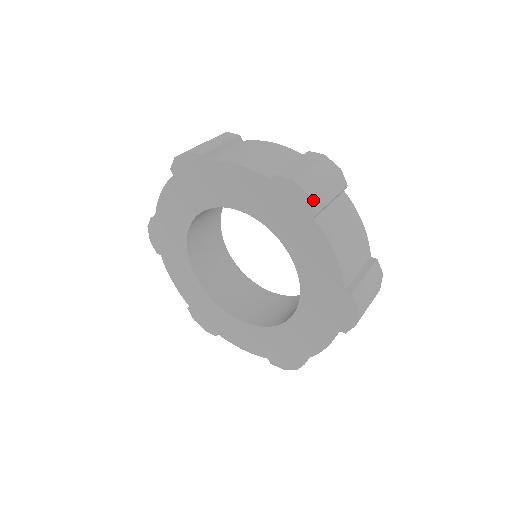
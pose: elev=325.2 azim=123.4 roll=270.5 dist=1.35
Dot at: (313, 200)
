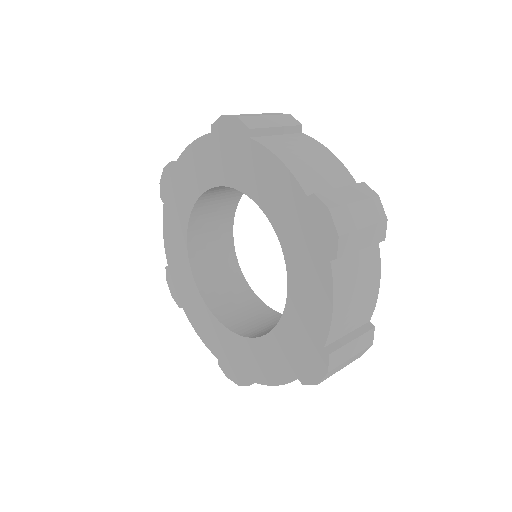
Dot at: (340, 242)
